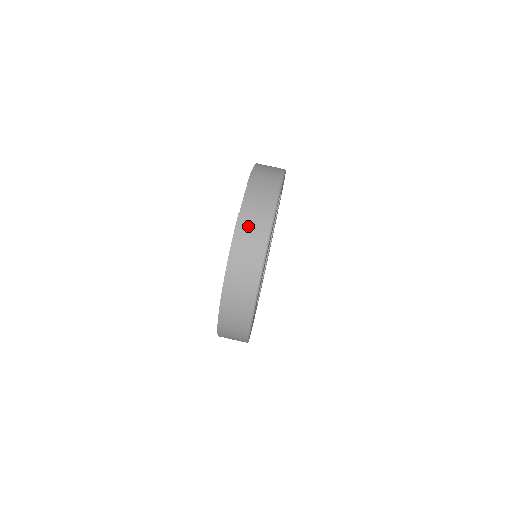
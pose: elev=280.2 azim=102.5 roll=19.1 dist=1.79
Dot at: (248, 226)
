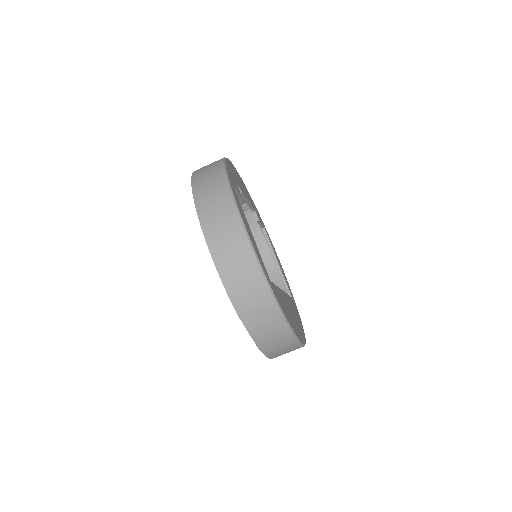
Dot at: (273, 347)
